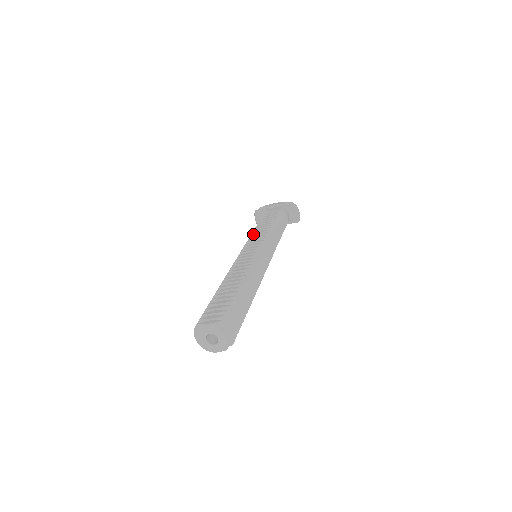
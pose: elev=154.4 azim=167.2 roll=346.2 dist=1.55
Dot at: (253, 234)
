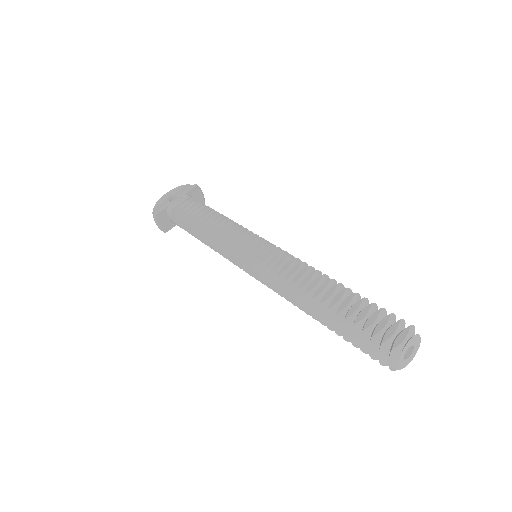
Dot at: (217, 237)
